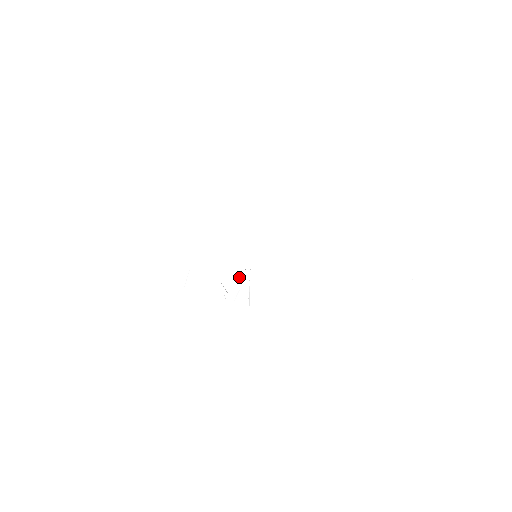
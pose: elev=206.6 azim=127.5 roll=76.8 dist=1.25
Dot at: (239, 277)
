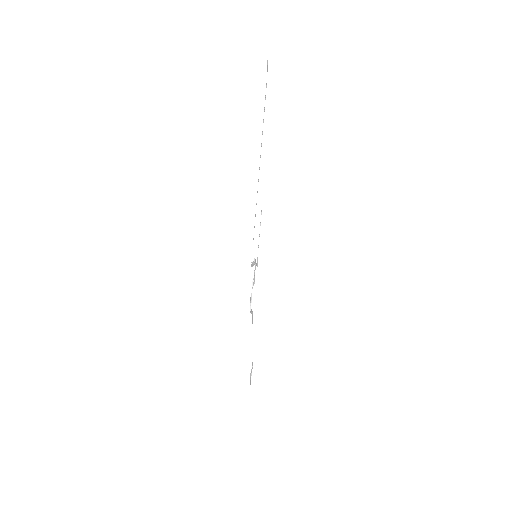
Dot at: (254, 281)
